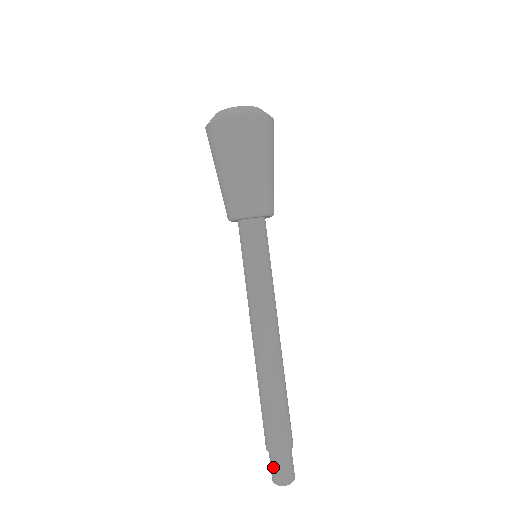
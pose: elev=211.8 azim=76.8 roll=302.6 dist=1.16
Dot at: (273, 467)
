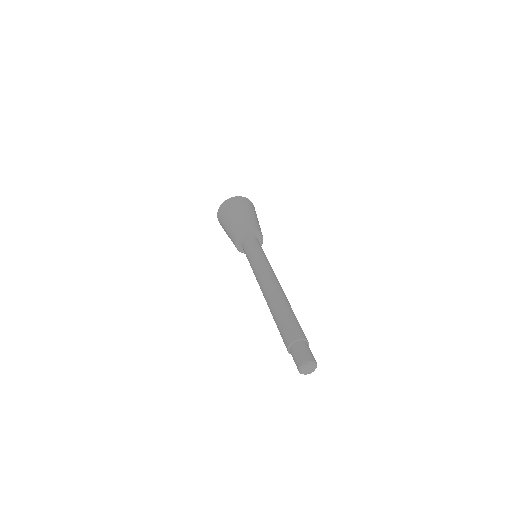
Dot at: occluded
